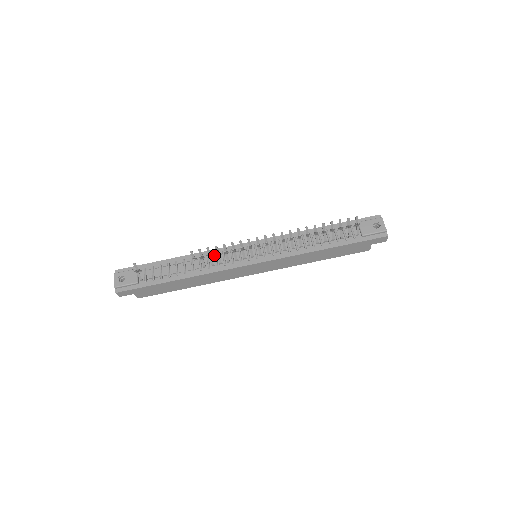
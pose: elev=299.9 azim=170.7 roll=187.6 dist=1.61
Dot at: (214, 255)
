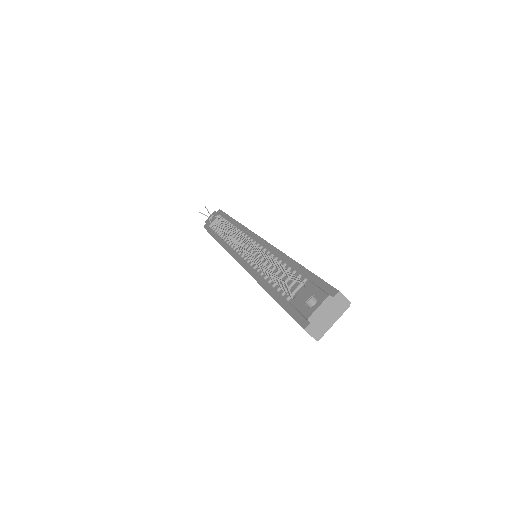
Dot at: (240, 232)
